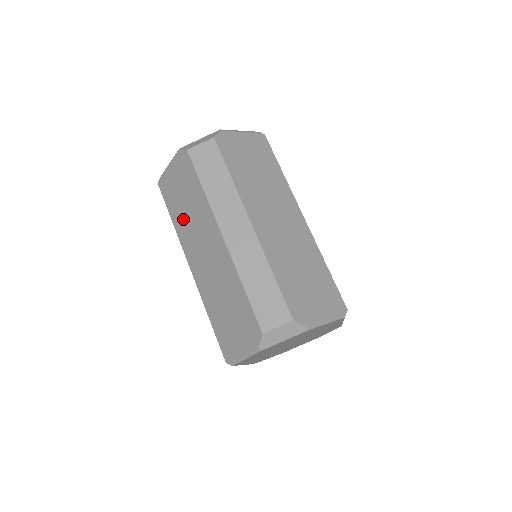
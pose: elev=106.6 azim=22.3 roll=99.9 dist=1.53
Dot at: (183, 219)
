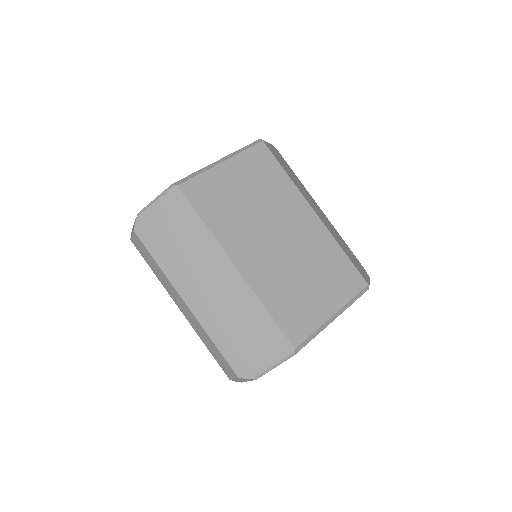
Dot at: occluded
